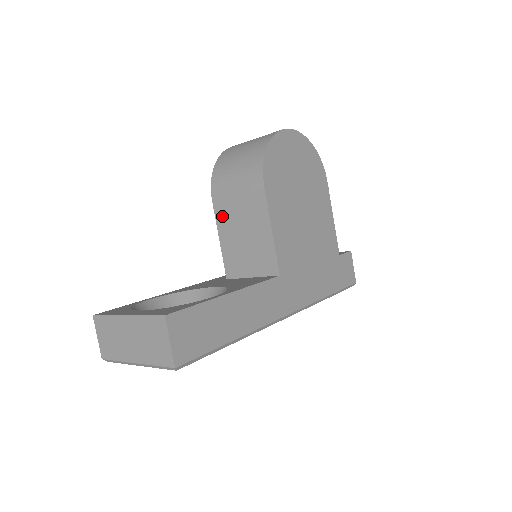
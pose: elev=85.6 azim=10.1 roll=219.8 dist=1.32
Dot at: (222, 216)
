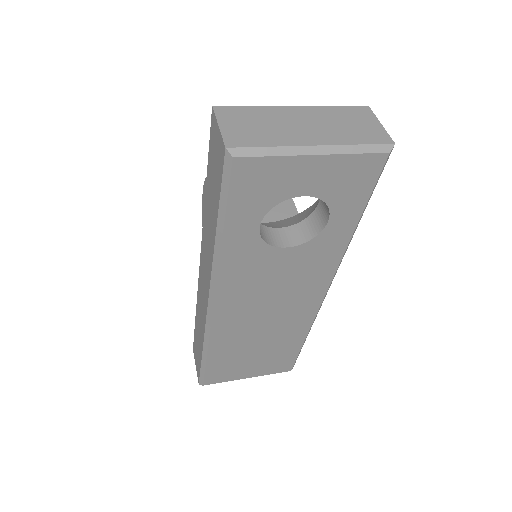
Dot at: occluded
